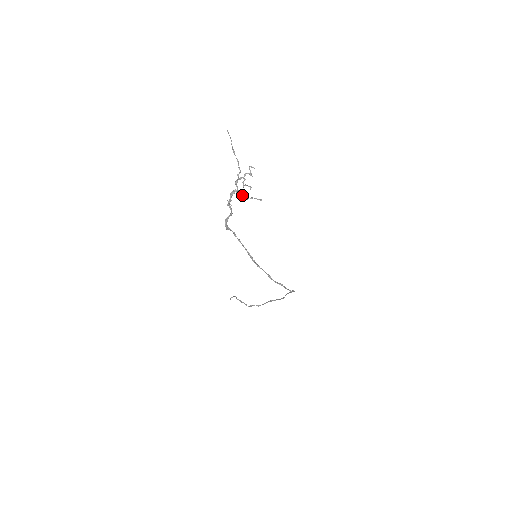
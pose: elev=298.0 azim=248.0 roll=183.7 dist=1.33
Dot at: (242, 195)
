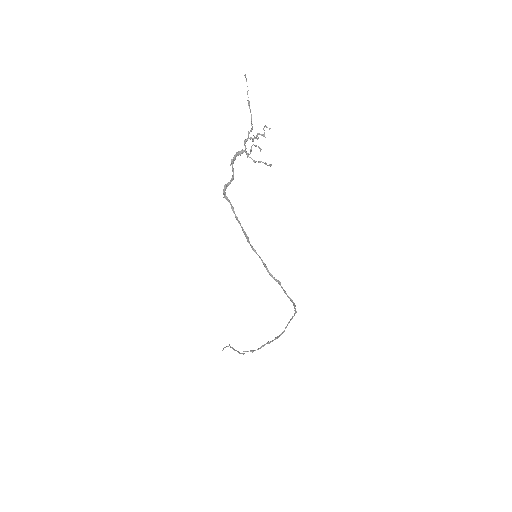
Dot at: occluded
